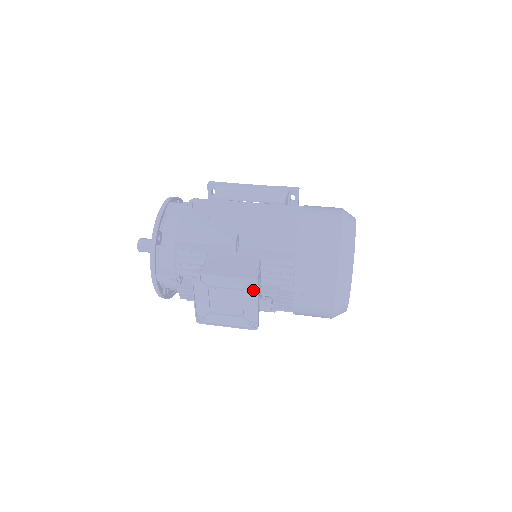
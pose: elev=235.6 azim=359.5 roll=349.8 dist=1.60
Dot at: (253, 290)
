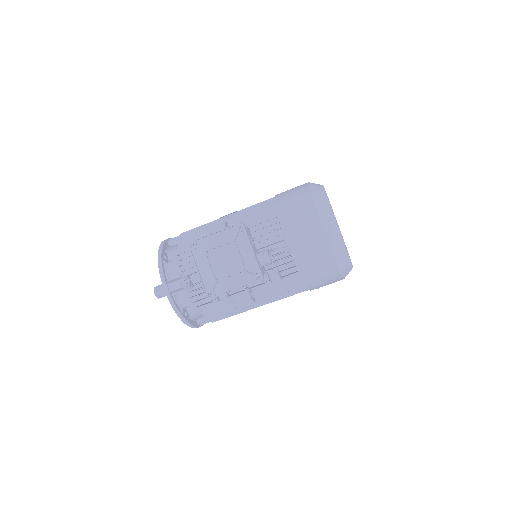
Dot at: (243, 236)
